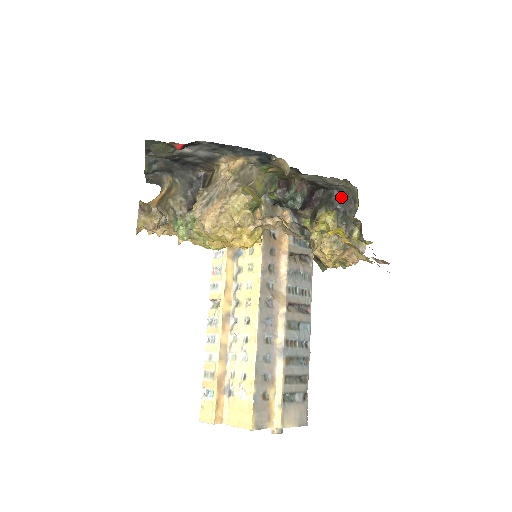
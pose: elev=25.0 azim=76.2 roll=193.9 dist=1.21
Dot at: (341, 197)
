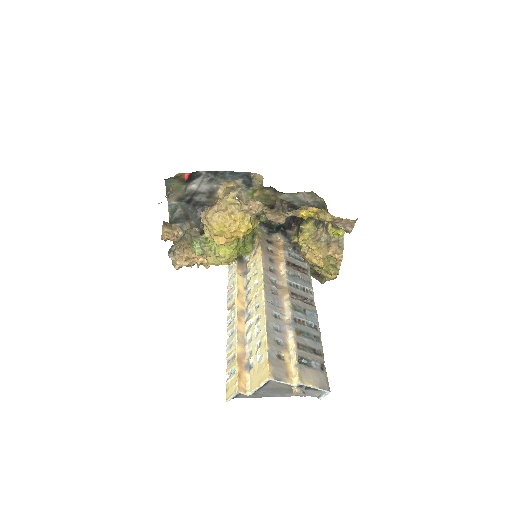
Dot at: occluded
